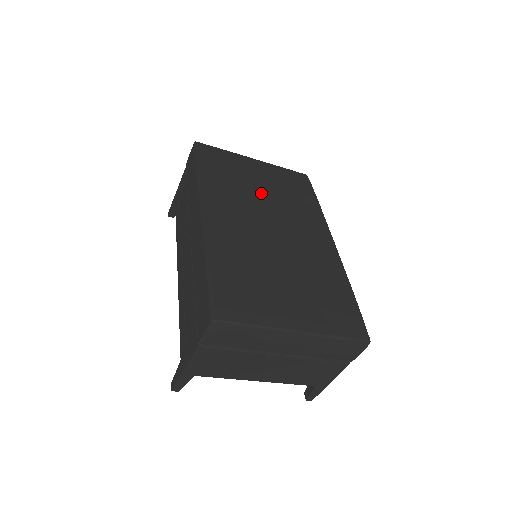
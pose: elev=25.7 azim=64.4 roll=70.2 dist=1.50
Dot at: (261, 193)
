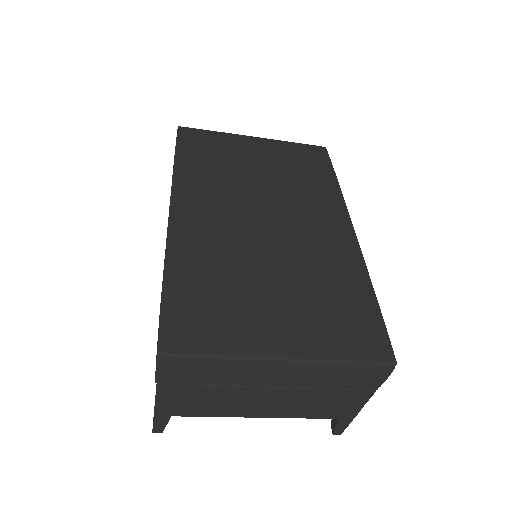
Dot at: (256, 177)
